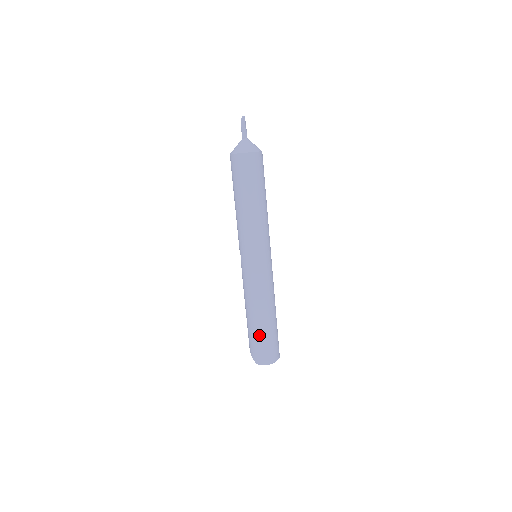
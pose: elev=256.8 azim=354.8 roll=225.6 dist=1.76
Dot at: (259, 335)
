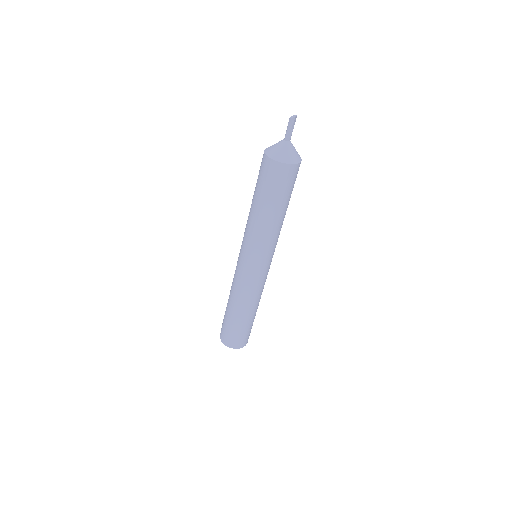
Dot at: (230, 323)
